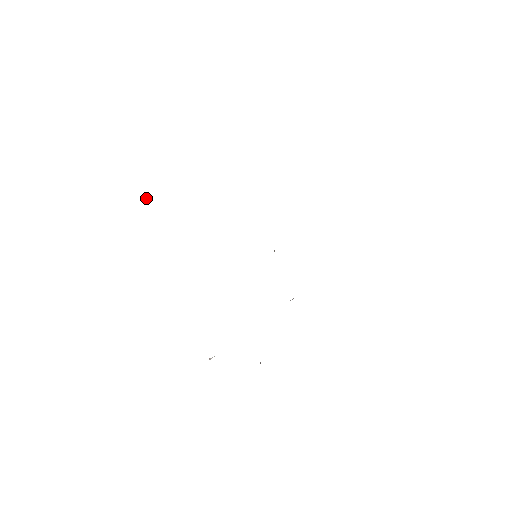
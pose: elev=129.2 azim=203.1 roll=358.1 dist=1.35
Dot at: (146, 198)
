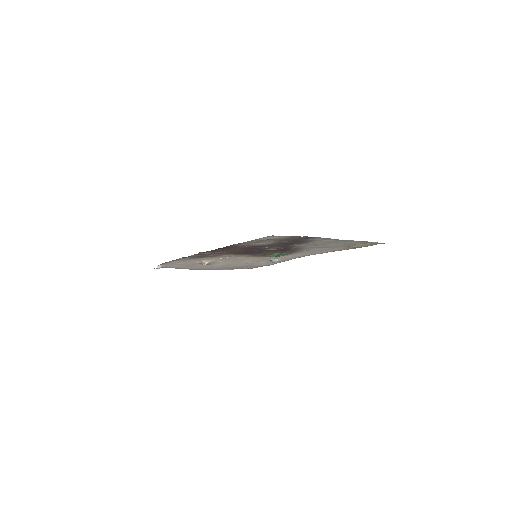
Dot at: (157, 266)
